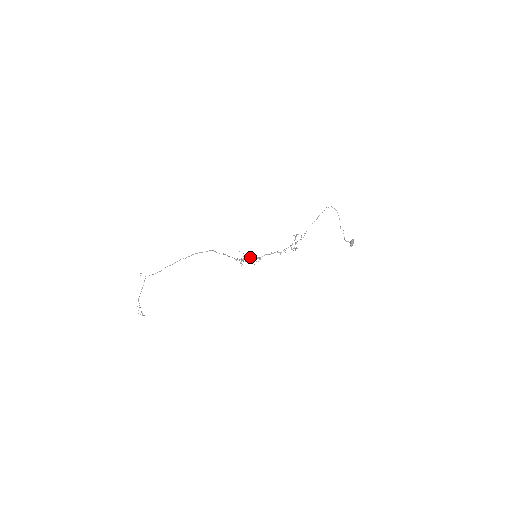
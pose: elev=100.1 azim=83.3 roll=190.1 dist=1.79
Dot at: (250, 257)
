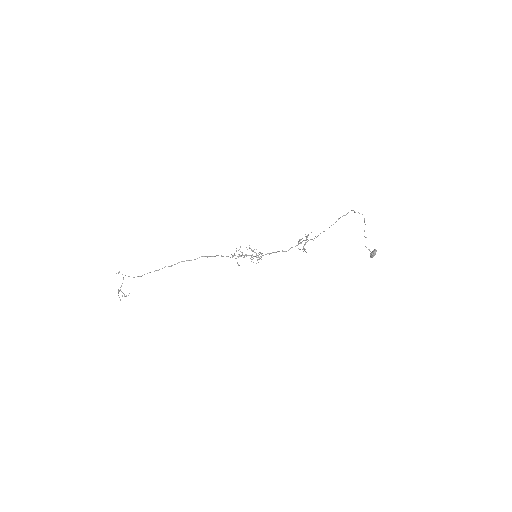
Dot at: (249, 255)
